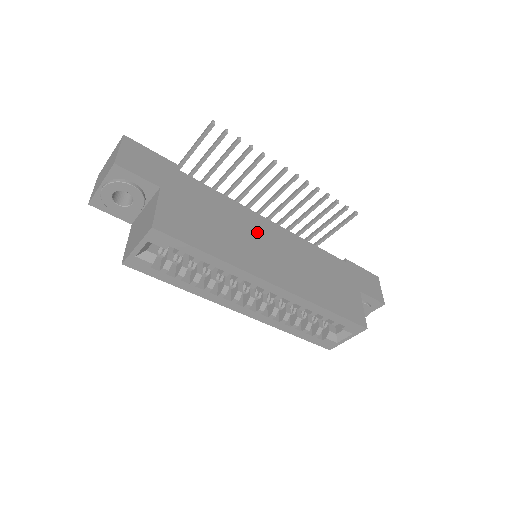
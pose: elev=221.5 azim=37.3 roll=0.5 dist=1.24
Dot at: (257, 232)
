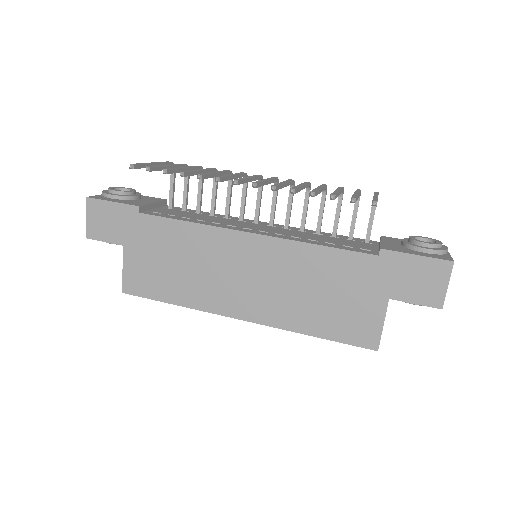
Dot at: (226, 258)
